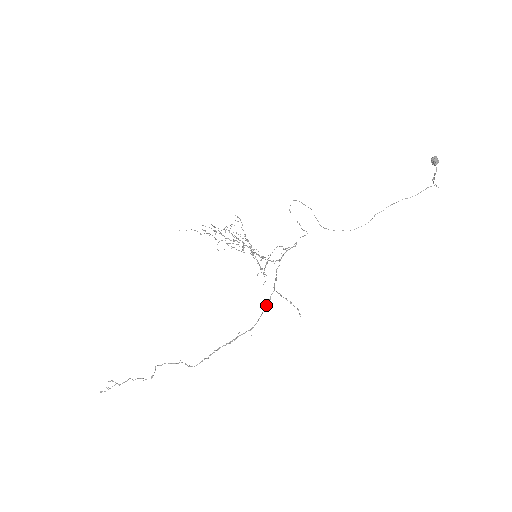
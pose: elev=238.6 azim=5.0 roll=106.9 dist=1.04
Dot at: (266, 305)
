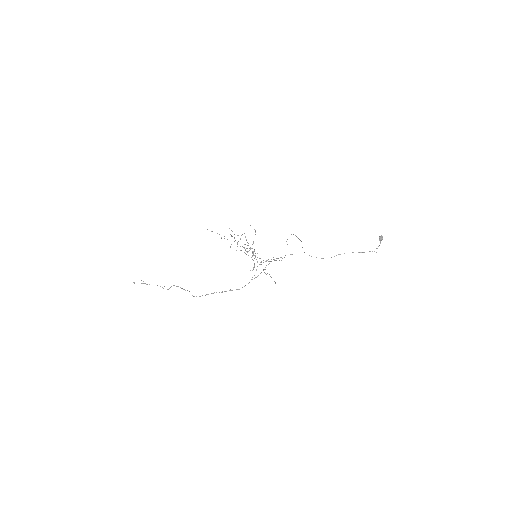
Dot at: (254, 278)
